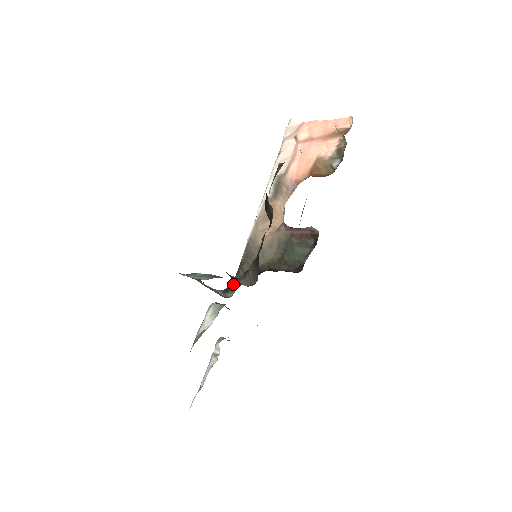
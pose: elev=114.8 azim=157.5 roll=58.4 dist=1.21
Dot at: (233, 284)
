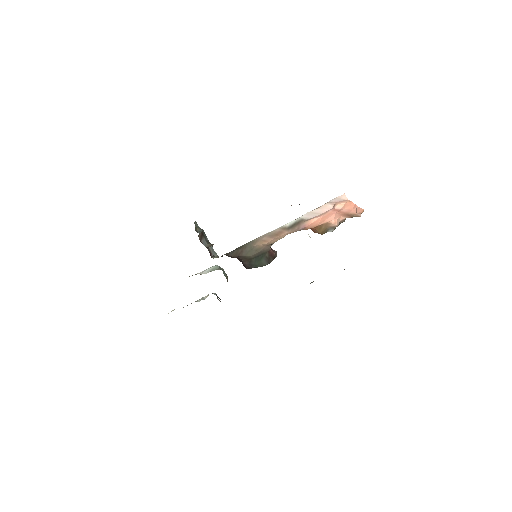
Dot at: occluded
